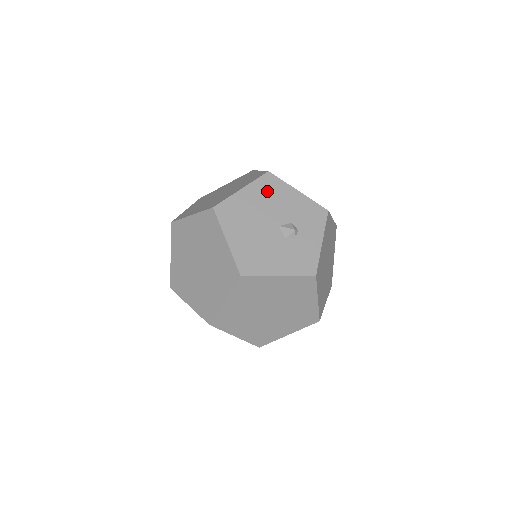
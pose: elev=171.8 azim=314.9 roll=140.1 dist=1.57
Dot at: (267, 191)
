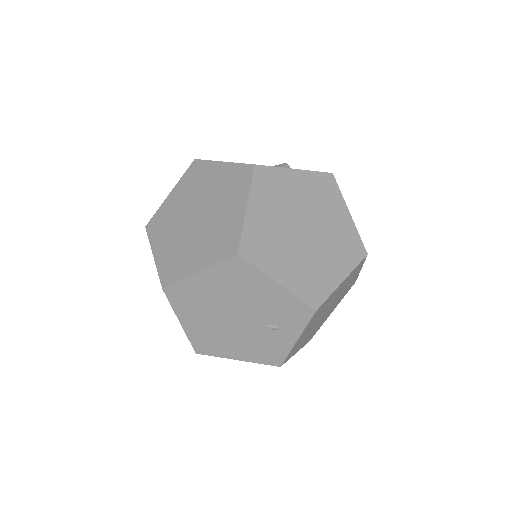
Dot at: occluded
